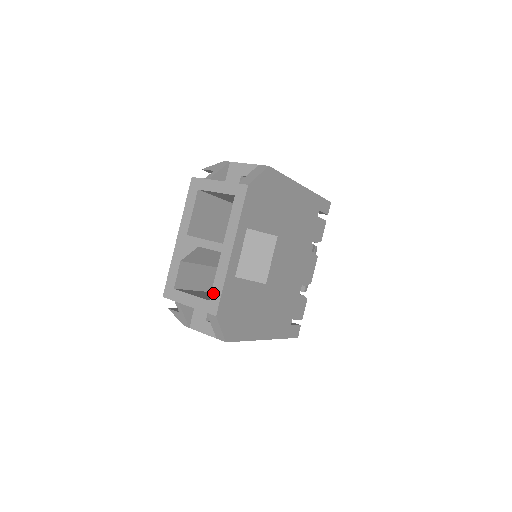
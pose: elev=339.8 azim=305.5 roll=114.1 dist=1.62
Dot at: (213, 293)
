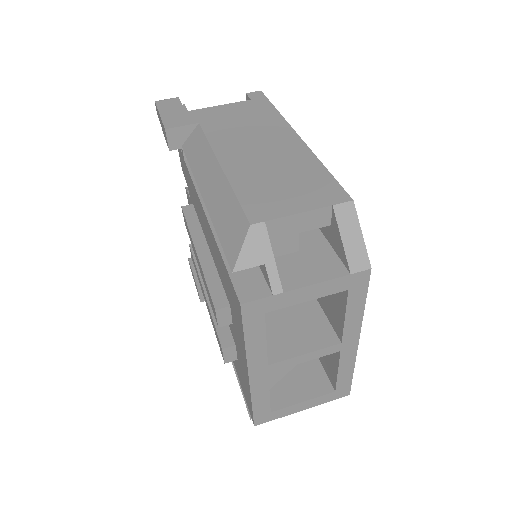
Dot at: (340, 385)
